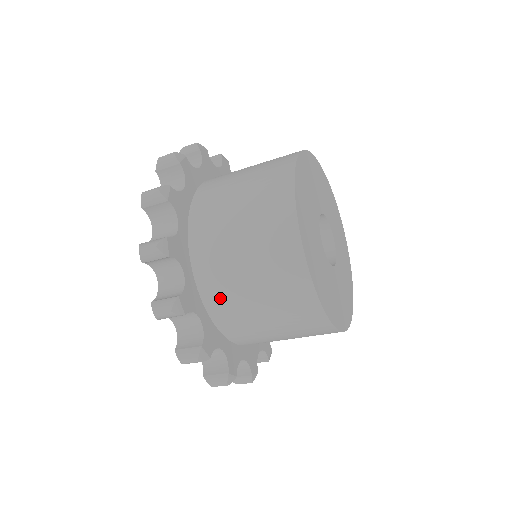
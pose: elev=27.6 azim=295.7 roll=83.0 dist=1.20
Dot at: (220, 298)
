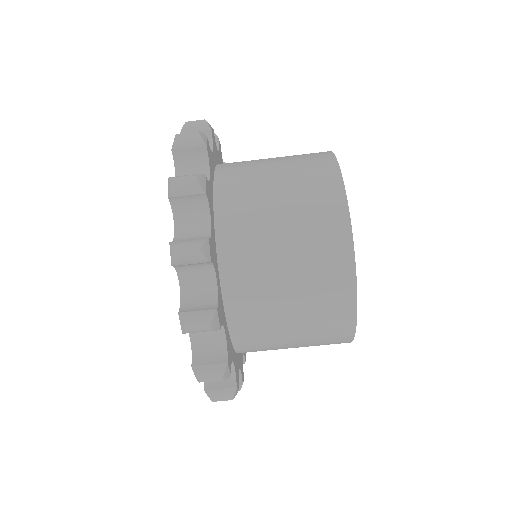
Dot at: (236, 180)
